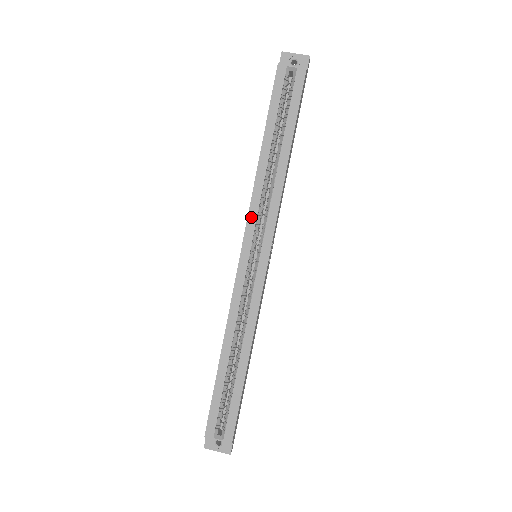
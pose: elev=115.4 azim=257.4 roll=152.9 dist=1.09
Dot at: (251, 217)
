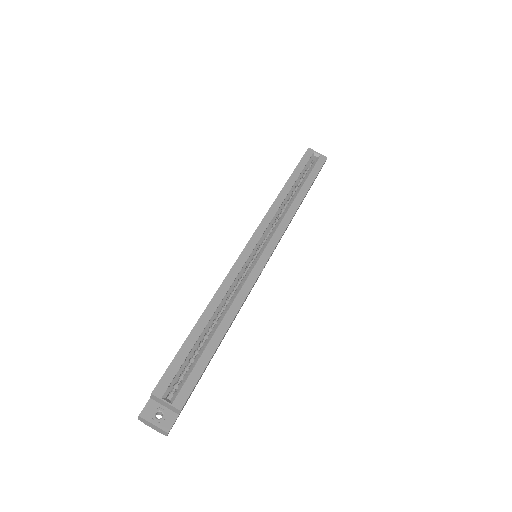
Dot at: (264, 222)
